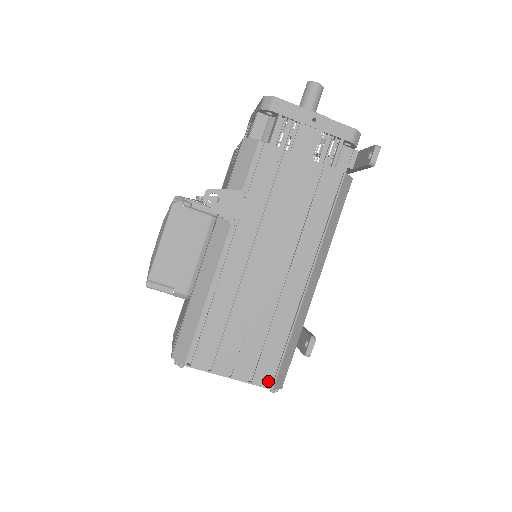
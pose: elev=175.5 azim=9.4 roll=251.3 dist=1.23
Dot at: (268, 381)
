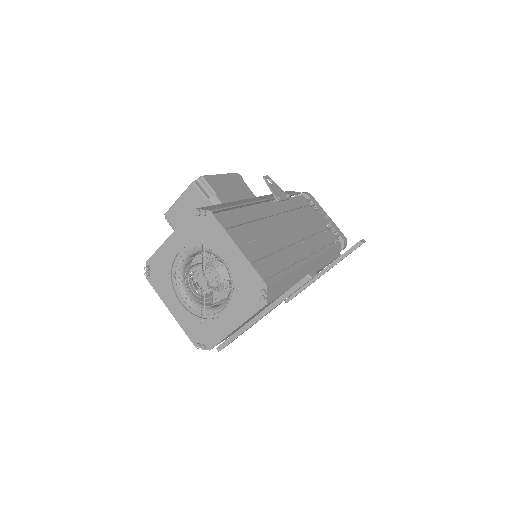
Dot at: (266, 277)
